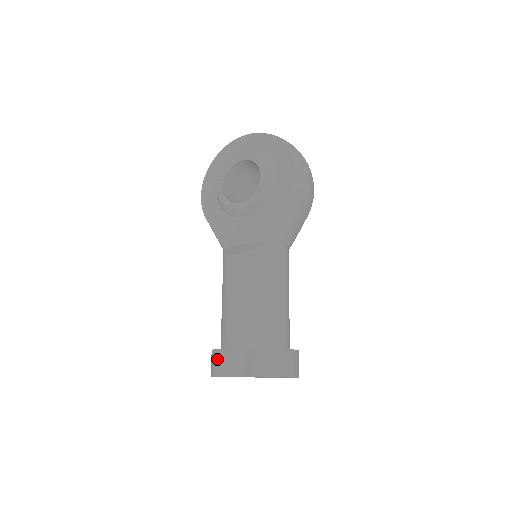
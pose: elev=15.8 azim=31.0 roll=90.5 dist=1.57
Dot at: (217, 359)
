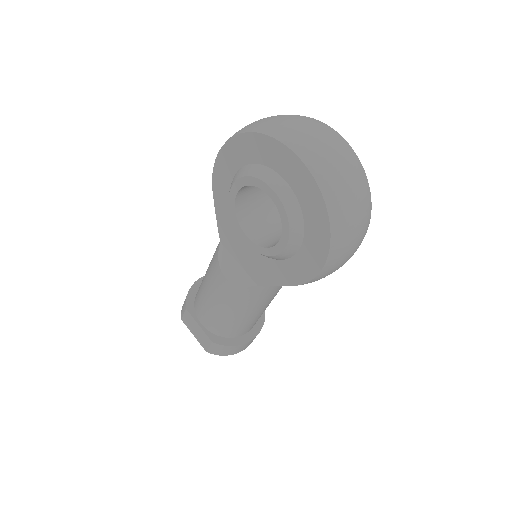
Dot at: (185, 315)
